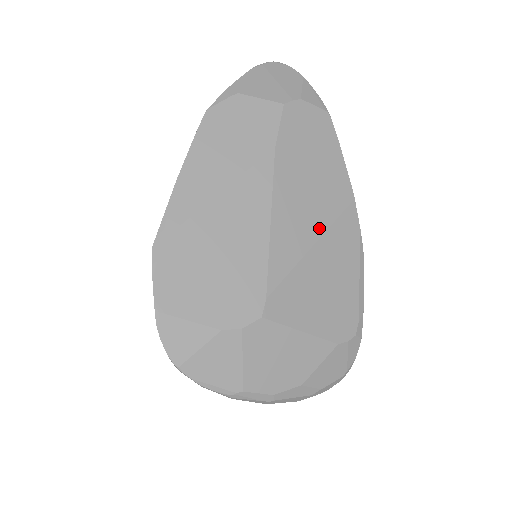
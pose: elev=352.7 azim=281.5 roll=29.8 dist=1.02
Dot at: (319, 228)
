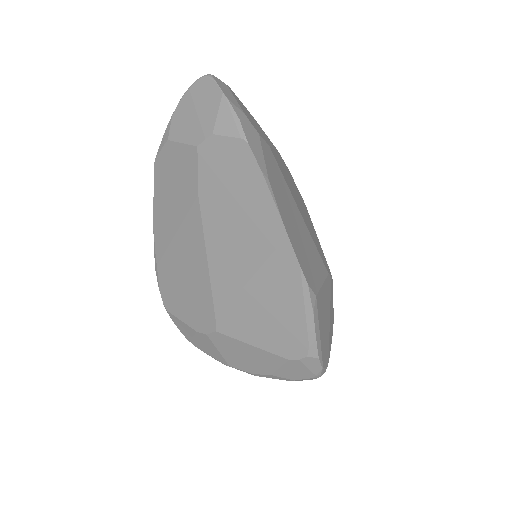
Dot at: (251, 266)
